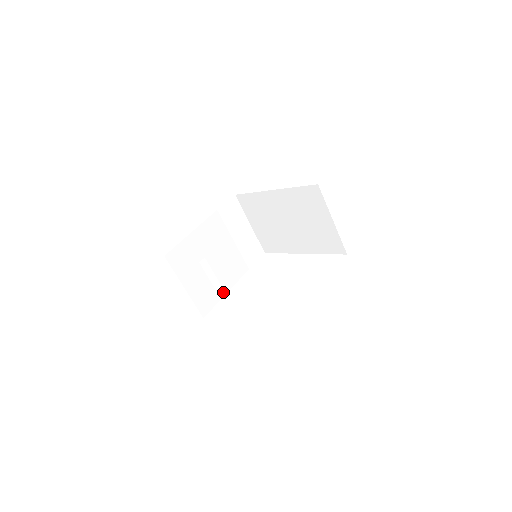
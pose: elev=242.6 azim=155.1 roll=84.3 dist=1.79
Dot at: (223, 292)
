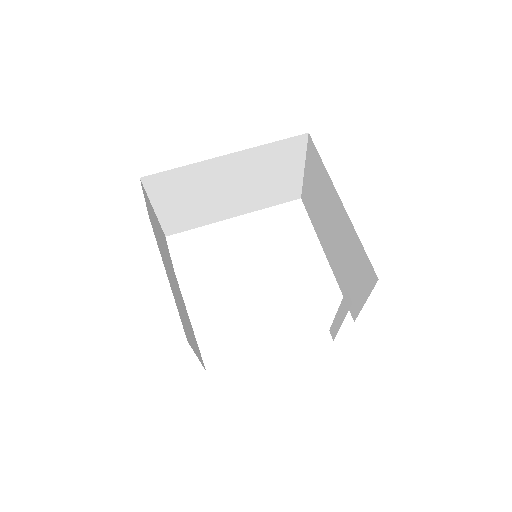
Dot at: occluded
